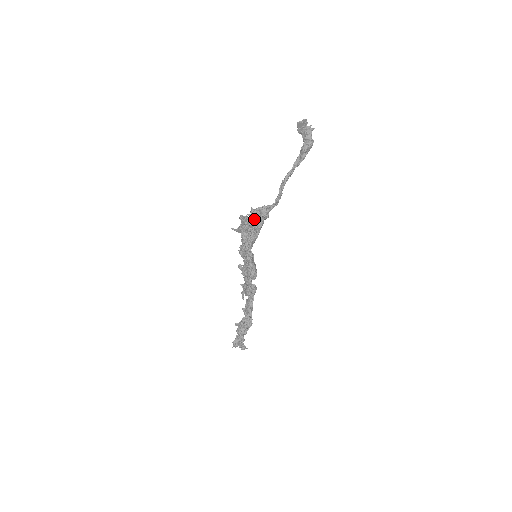
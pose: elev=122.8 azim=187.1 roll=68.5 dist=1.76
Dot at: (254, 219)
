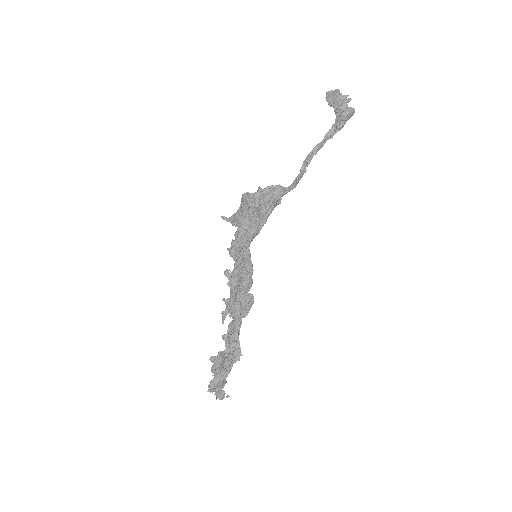
Dot at: (262, 201)
